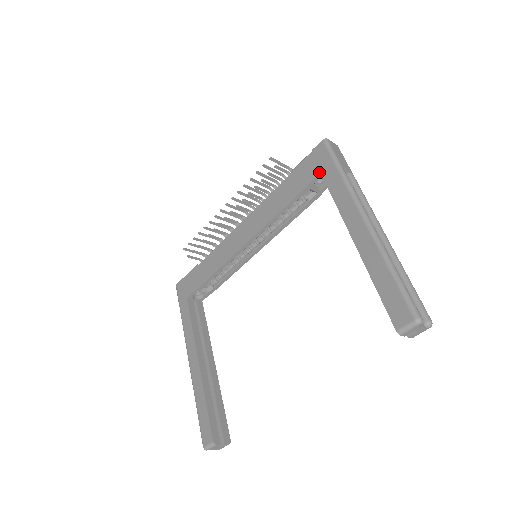
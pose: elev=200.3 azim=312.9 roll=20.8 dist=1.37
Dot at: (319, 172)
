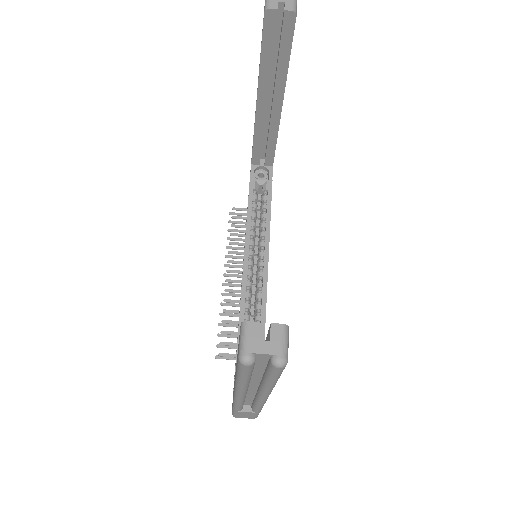
Dot at: occluded
